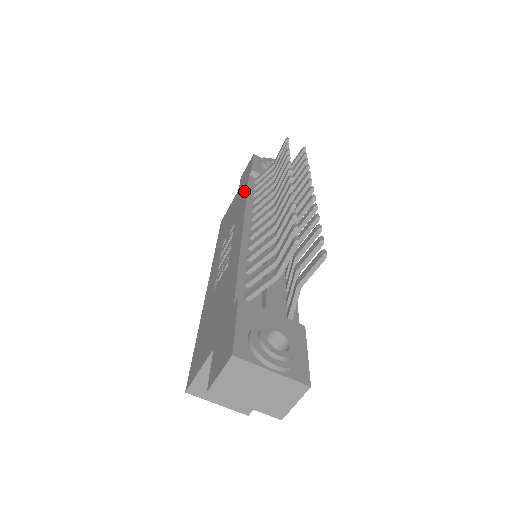
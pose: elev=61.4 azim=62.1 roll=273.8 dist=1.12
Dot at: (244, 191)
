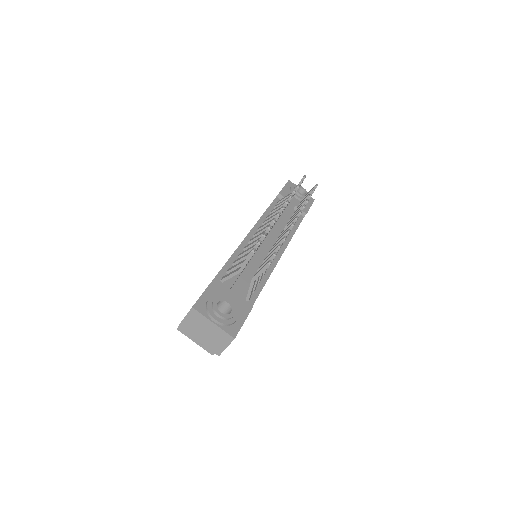
Dot at: occluded
